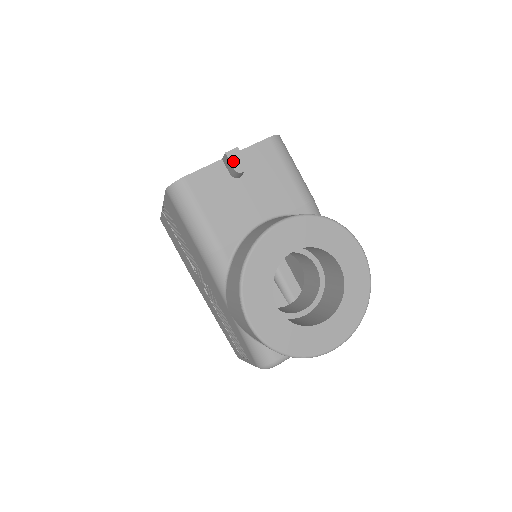
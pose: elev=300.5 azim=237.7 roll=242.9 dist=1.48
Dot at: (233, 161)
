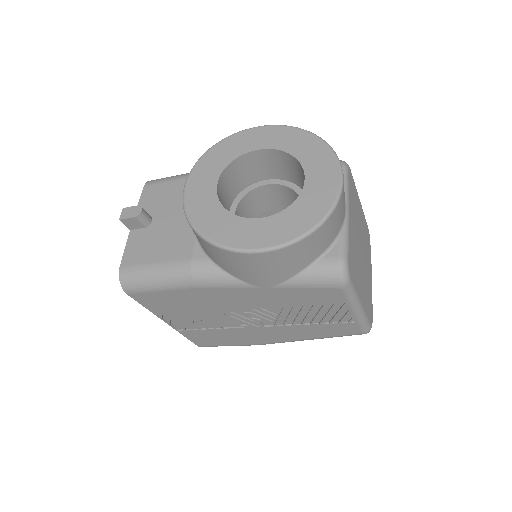
Dot at: (129, 216)
